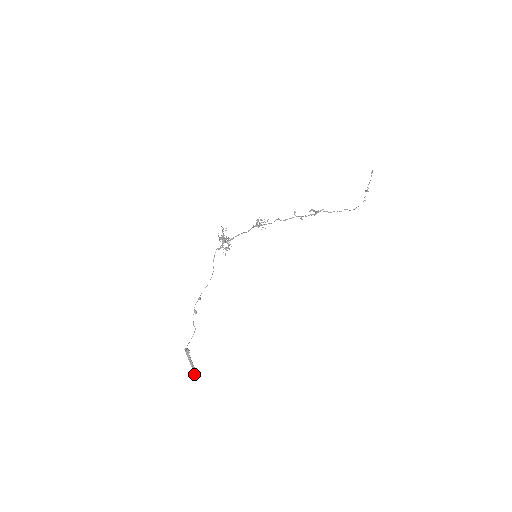
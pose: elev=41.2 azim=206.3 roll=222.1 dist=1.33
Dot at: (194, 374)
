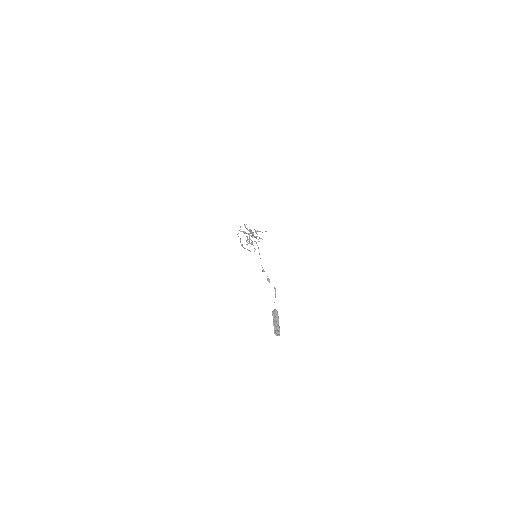
Dot at: (279, 335)
